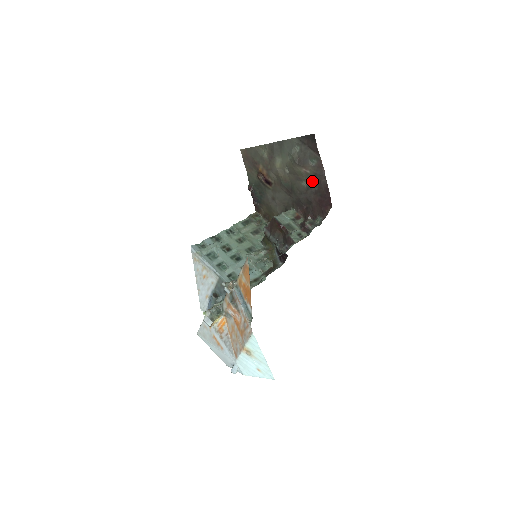
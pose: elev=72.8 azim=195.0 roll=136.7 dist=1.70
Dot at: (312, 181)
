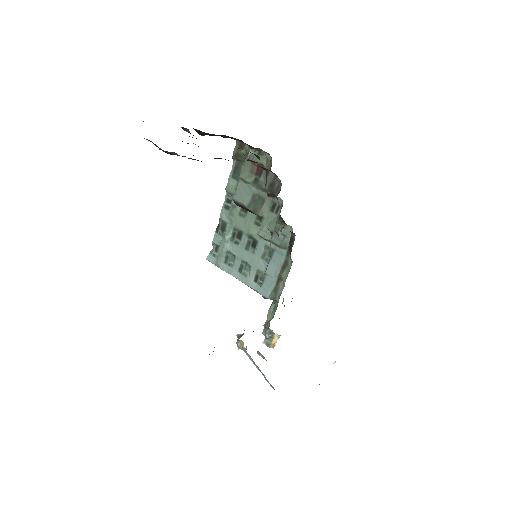
Dot at: occluded
